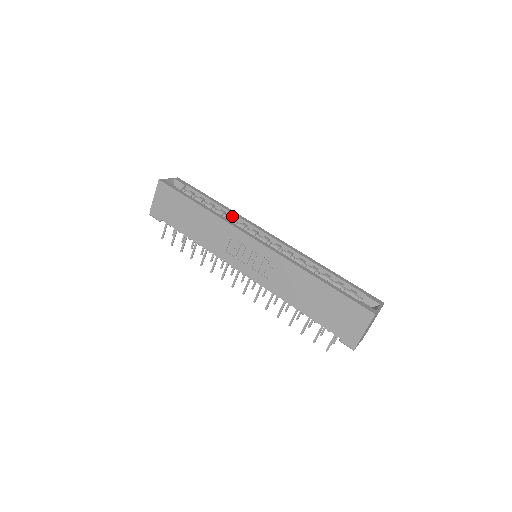
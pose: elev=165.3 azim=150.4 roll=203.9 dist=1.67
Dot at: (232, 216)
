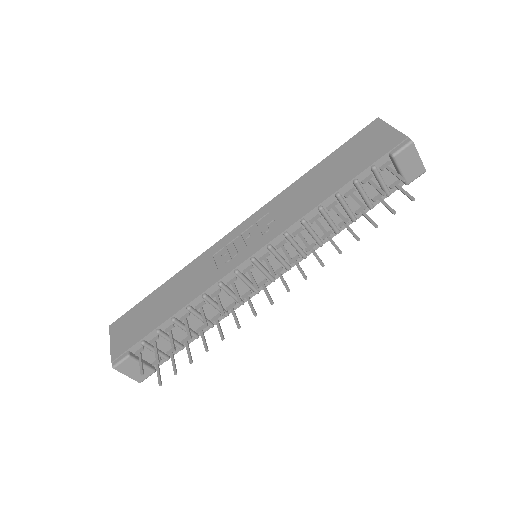
Dot at: occluded
